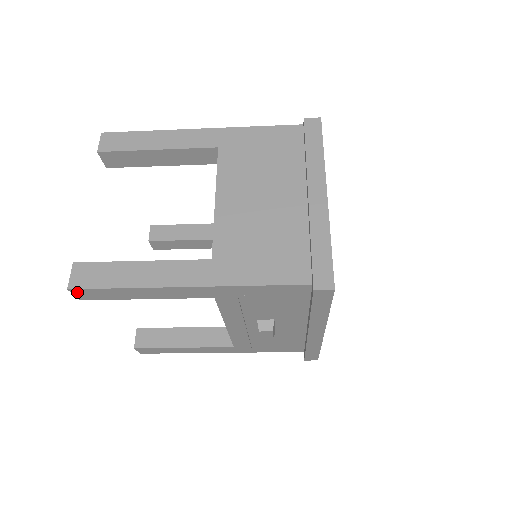
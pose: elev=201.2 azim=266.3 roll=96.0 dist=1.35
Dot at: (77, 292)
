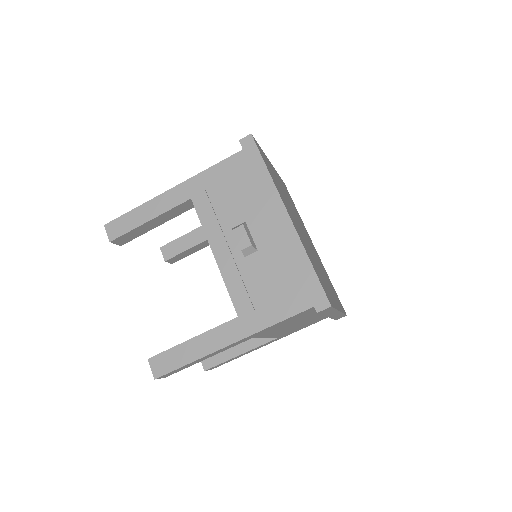
Dot at: (109, 228)
